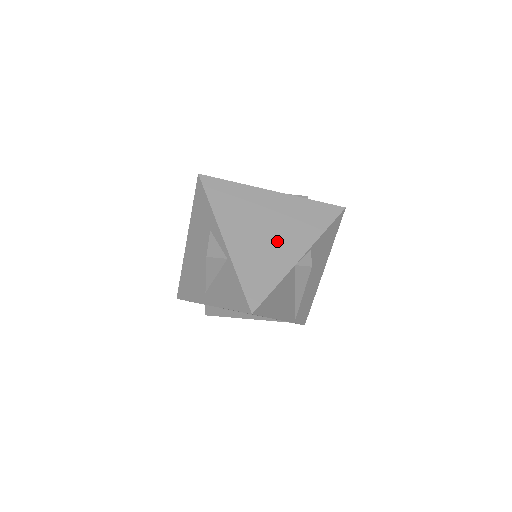
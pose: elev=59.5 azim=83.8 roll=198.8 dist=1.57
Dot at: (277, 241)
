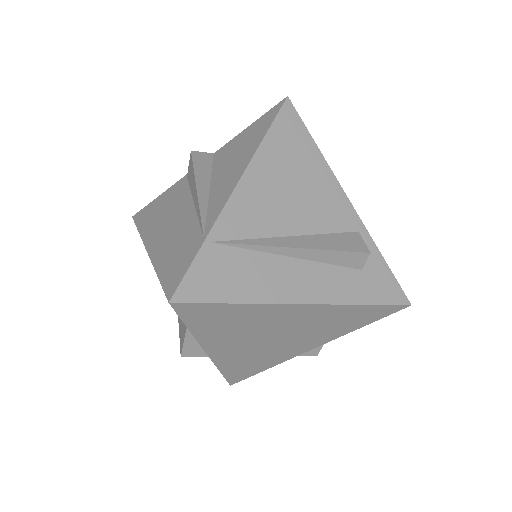
Dot at: (284, 345)
